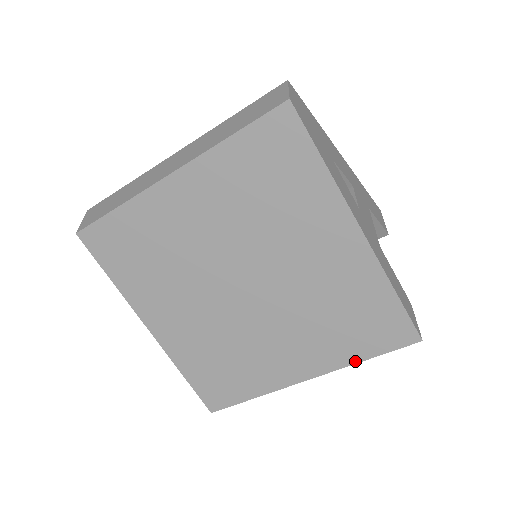
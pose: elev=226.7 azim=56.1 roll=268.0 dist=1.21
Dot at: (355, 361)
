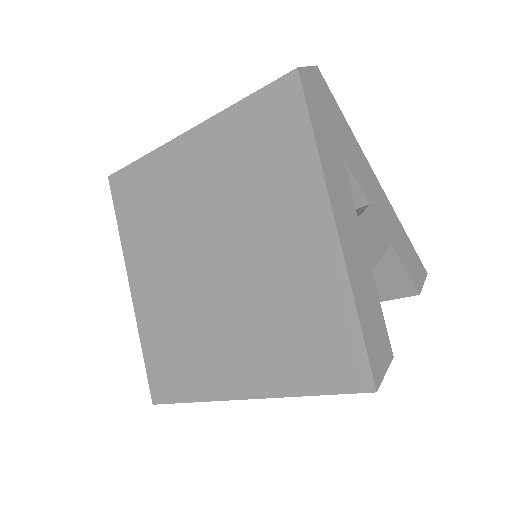
Dot at: (297, 393)
